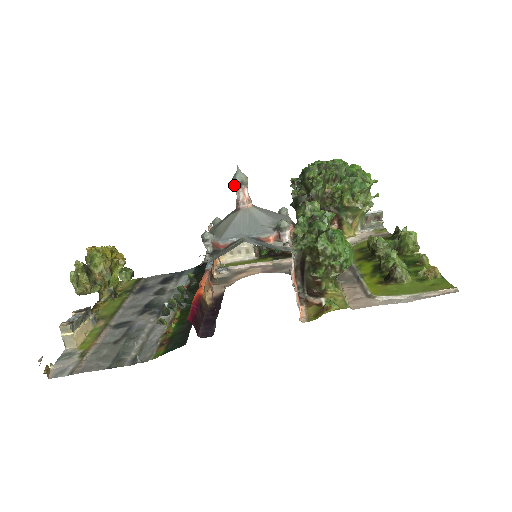
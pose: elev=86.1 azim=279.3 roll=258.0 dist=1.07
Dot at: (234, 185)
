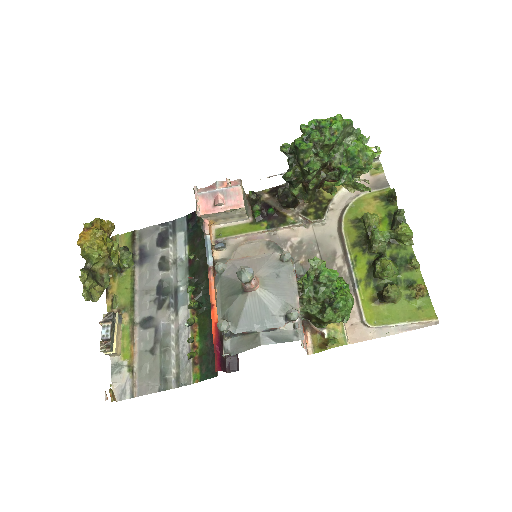
Dot at: occluded
